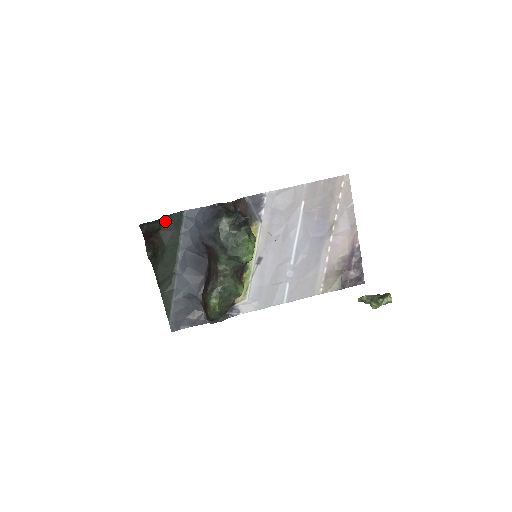
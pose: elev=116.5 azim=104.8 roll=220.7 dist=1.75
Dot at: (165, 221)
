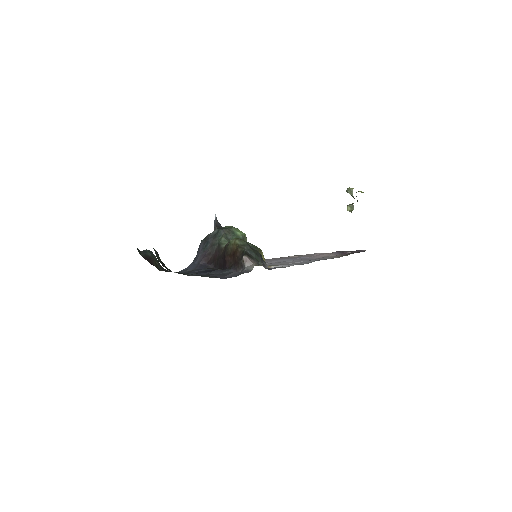
Dot at: (161, 268)
